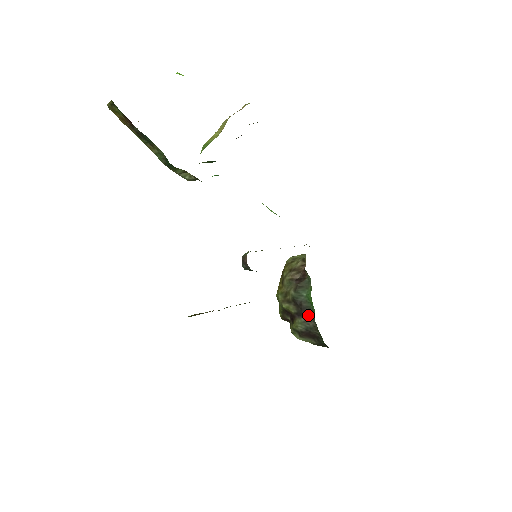
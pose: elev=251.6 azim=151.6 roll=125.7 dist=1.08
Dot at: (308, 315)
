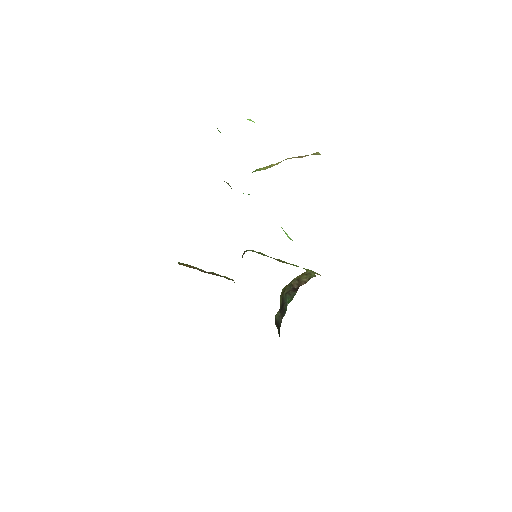
Dot at: (283, 314)
